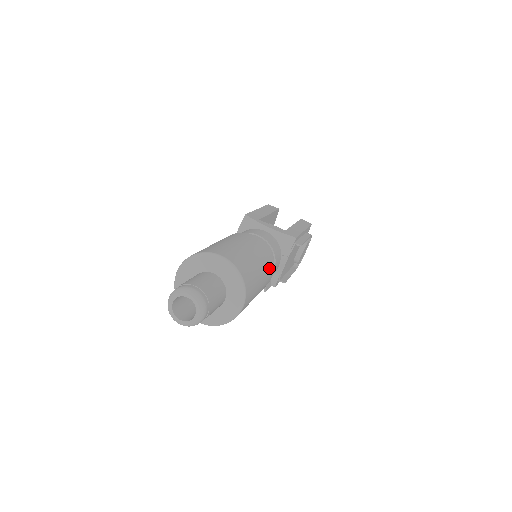
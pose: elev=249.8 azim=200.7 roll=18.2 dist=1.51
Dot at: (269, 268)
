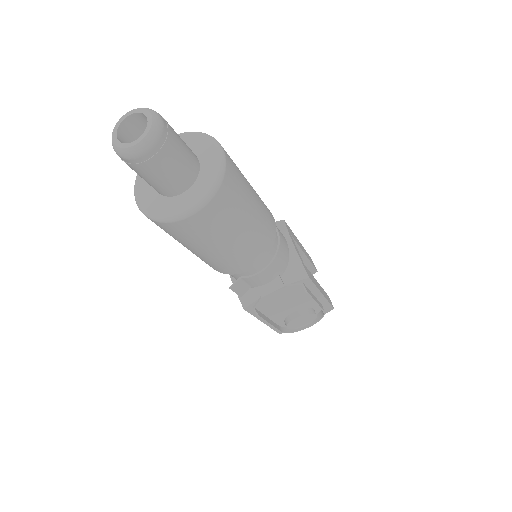
Dot at: (256, 249)
